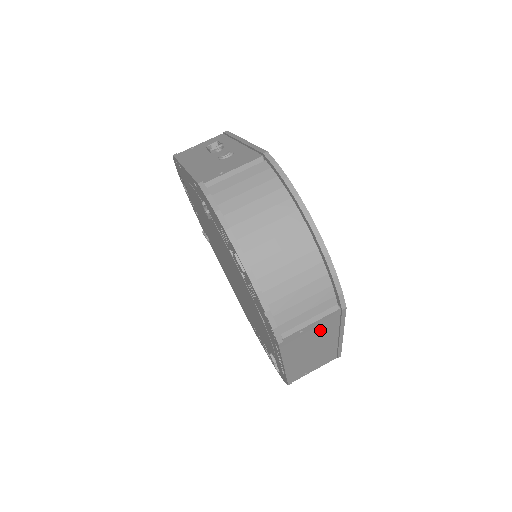
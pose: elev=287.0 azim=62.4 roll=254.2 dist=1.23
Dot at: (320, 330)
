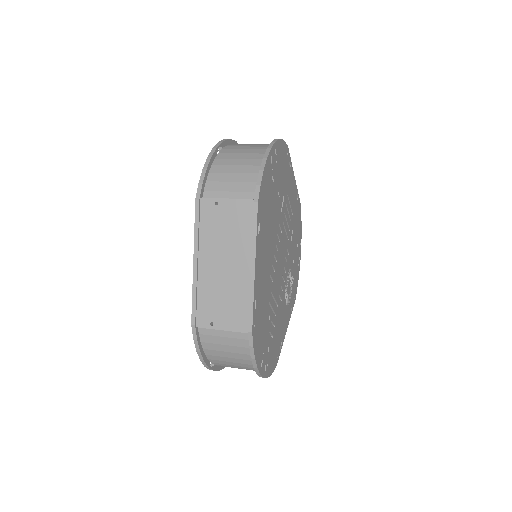
Dot at: (233, 225)
